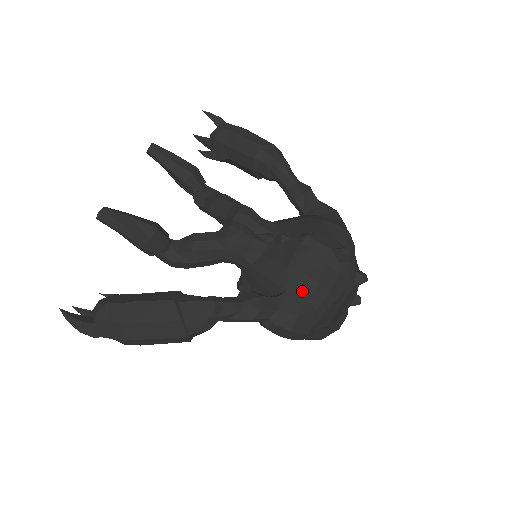
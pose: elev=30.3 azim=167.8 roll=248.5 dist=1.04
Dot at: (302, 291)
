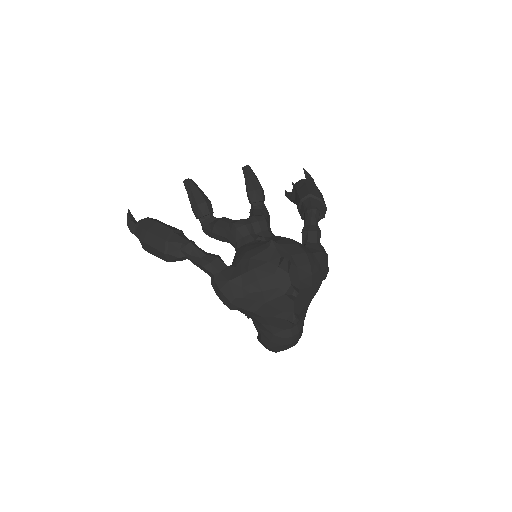
Dot at: (243, 269)
